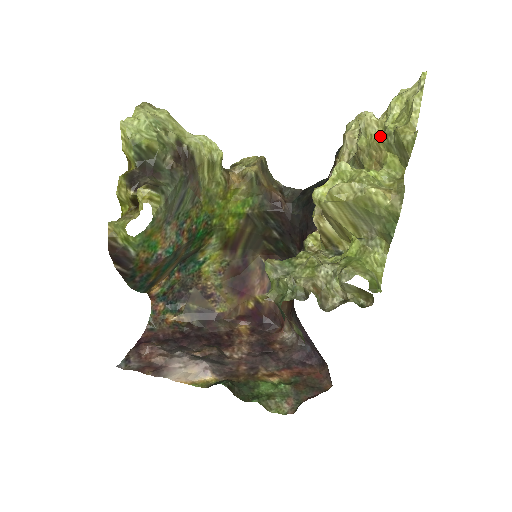
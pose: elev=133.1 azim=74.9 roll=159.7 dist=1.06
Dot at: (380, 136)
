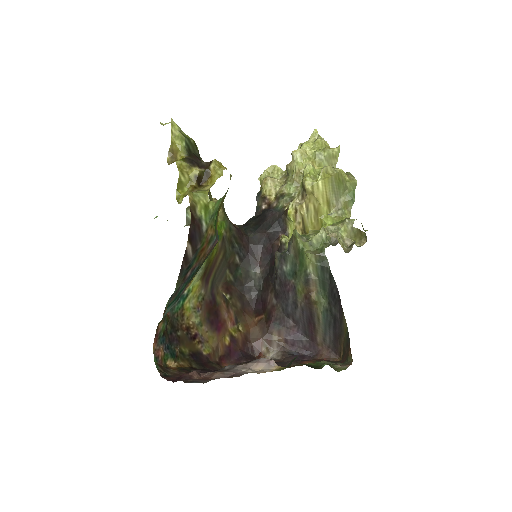
Dot at: (311, 158)
